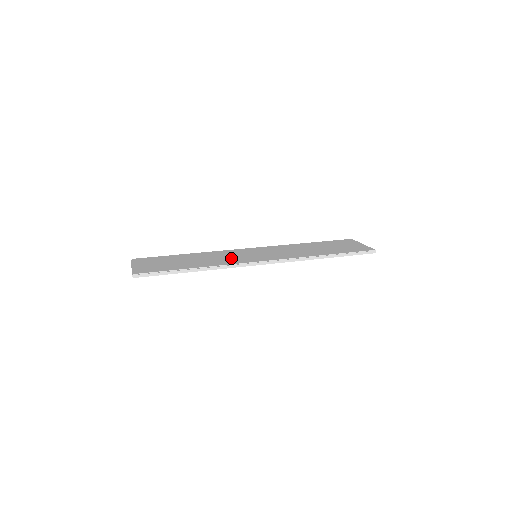
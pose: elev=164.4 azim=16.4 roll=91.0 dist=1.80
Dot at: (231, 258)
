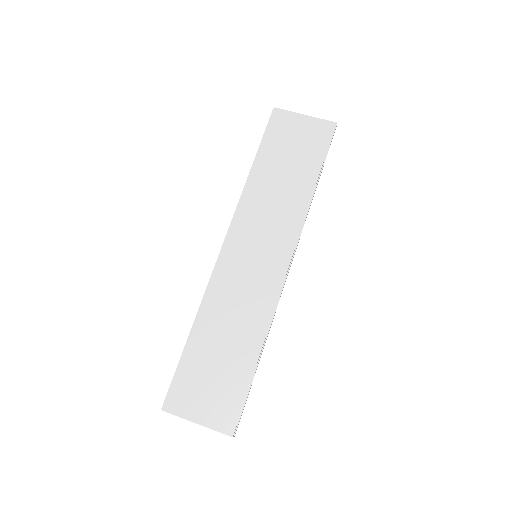
Dot at: (252, 293)
